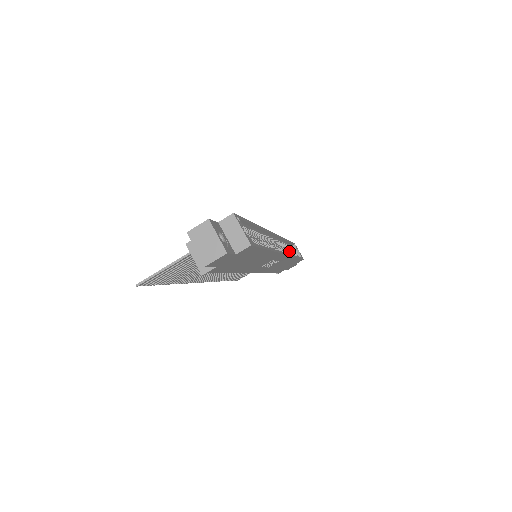
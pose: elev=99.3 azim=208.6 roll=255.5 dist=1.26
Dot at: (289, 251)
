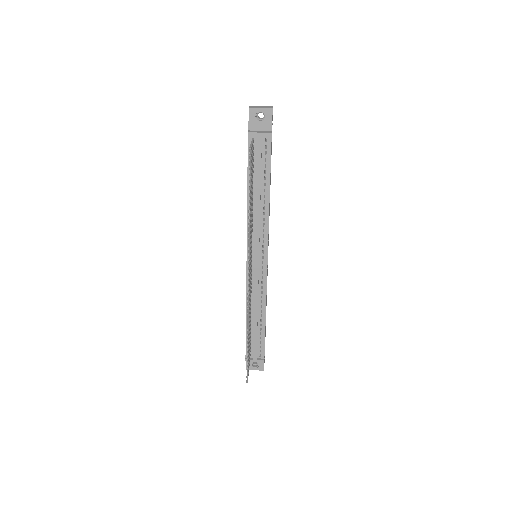
Dot at: occluded
